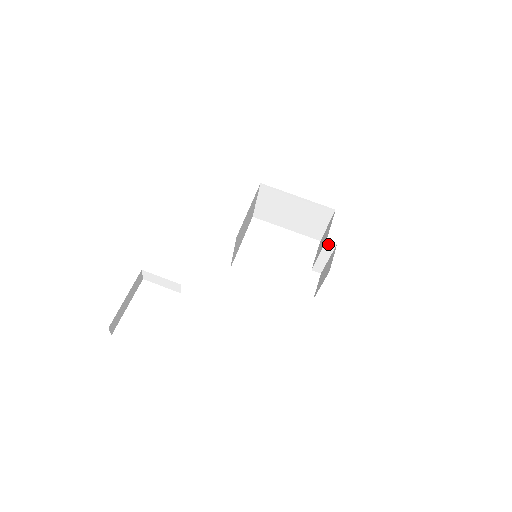
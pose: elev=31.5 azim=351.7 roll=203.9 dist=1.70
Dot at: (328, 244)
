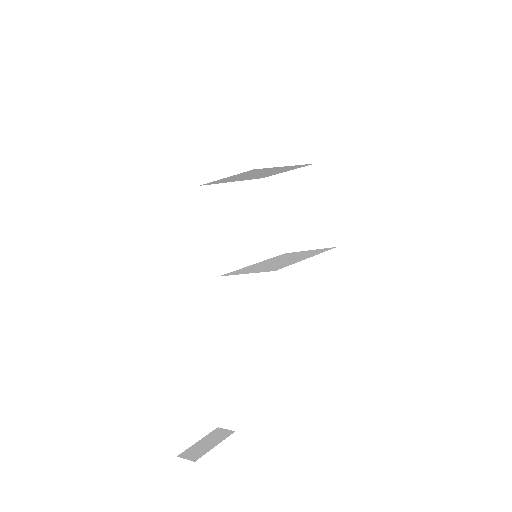
Dot at: occluded
